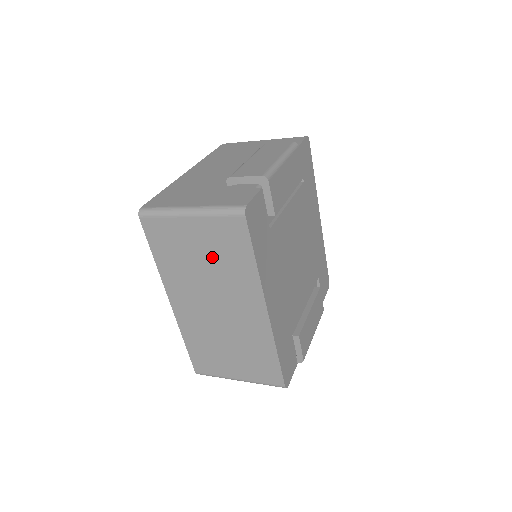
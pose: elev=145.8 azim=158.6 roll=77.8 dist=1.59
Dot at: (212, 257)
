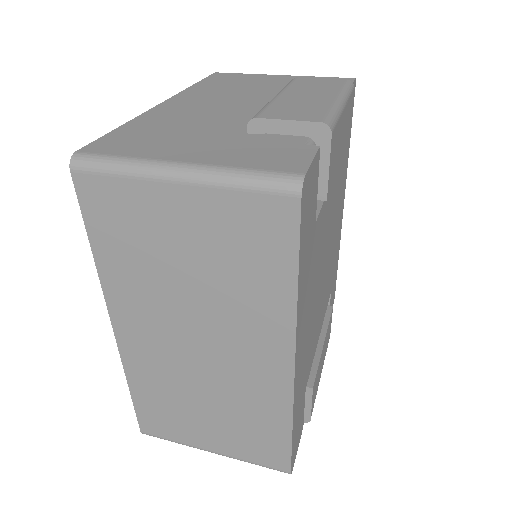
Dot at: (210, 264)
